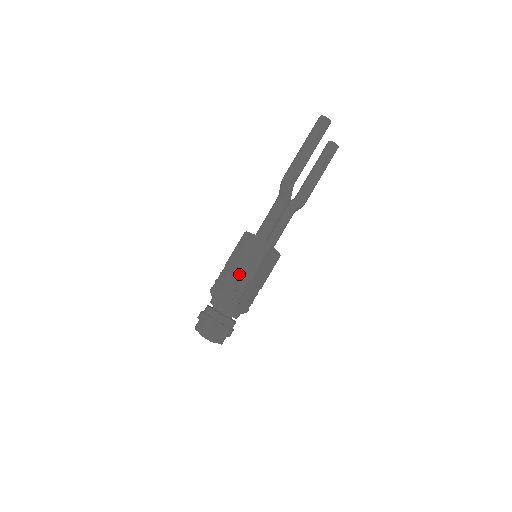
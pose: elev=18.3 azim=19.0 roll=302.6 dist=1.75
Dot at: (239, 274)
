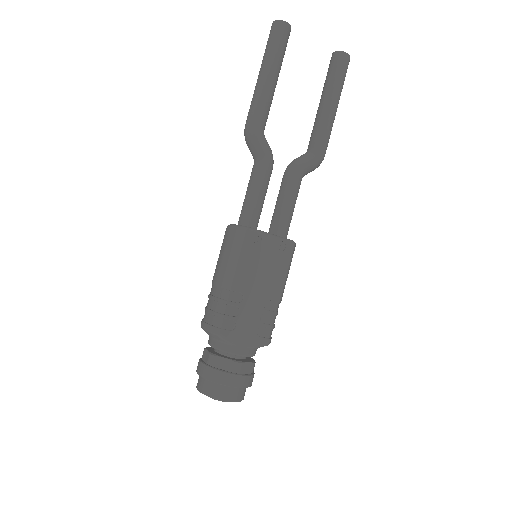
Dot at: (216, 286)
